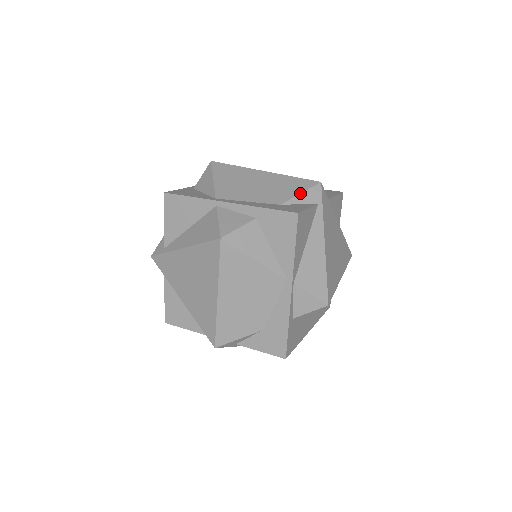
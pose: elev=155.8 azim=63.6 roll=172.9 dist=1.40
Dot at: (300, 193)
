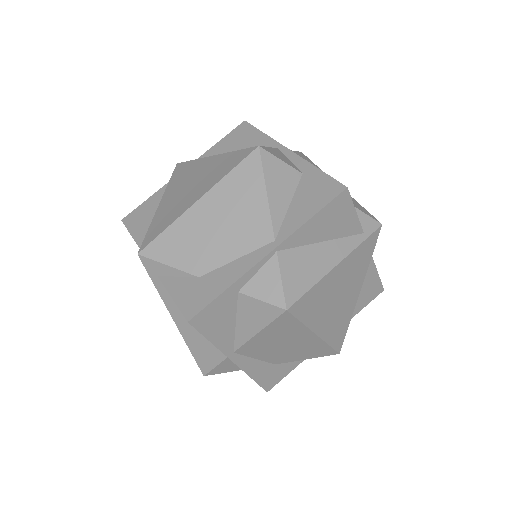
Dot at: (357, 207)
